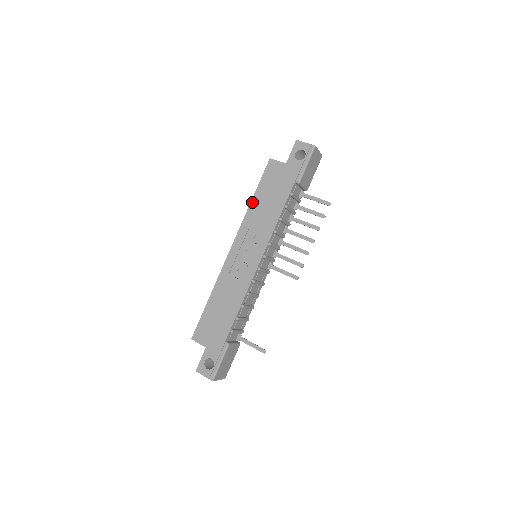
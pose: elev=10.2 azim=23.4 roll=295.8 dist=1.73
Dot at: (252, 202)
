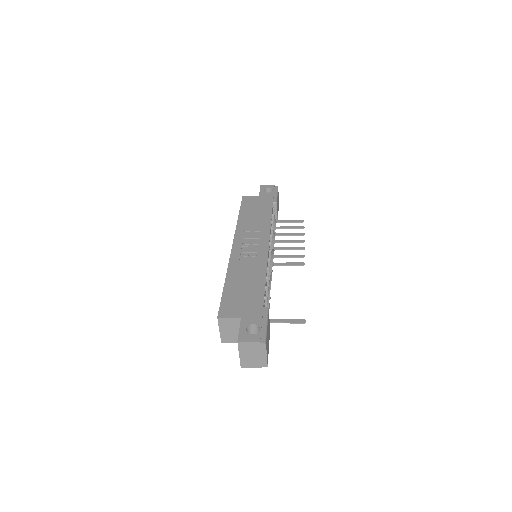
Dot at: (239, 217)
